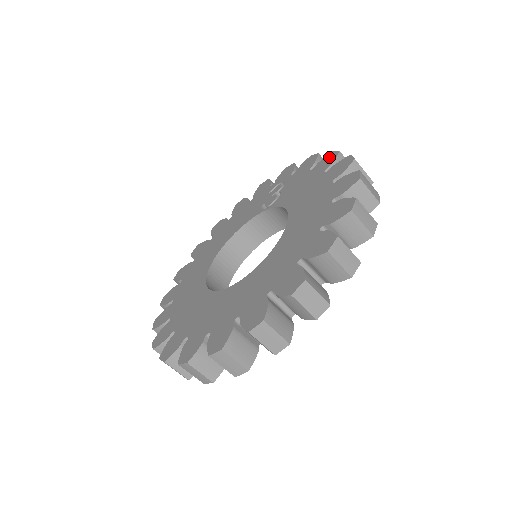
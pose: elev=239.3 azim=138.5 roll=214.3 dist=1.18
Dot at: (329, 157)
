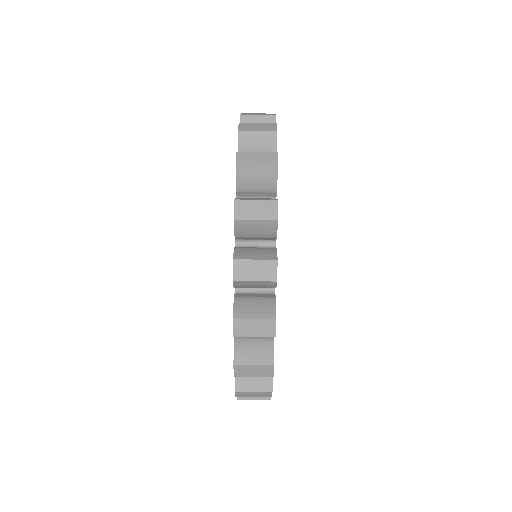
Dot at: occluded
